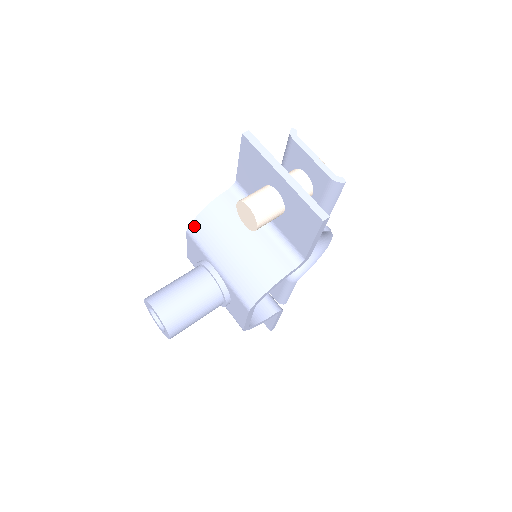
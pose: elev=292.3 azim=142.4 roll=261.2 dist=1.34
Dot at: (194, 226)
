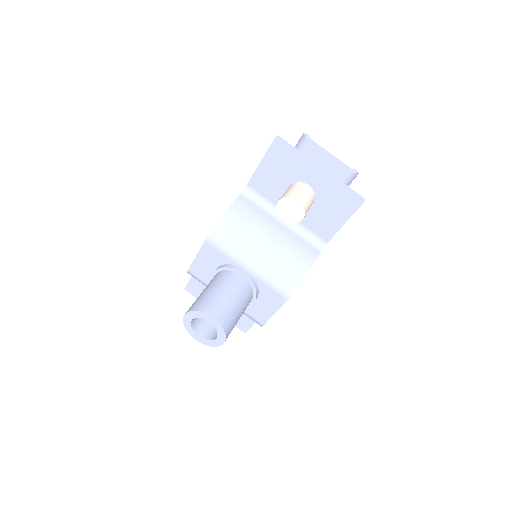
Dot at: (216, 232)
